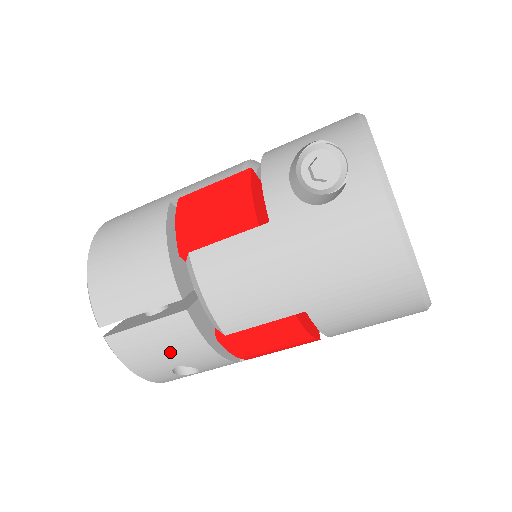
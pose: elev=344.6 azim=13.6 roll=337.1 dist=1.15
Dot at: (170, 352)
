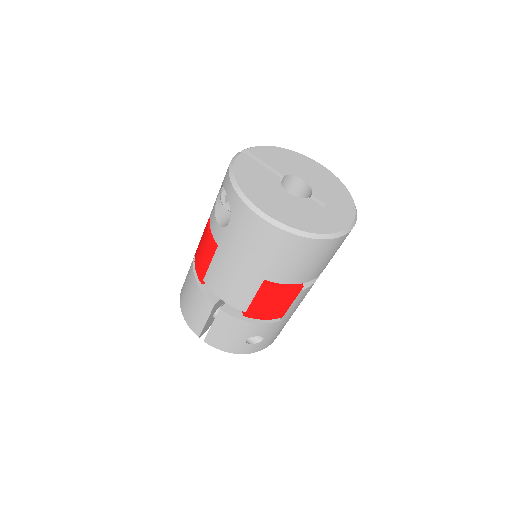
Dot at: (233, 334)
